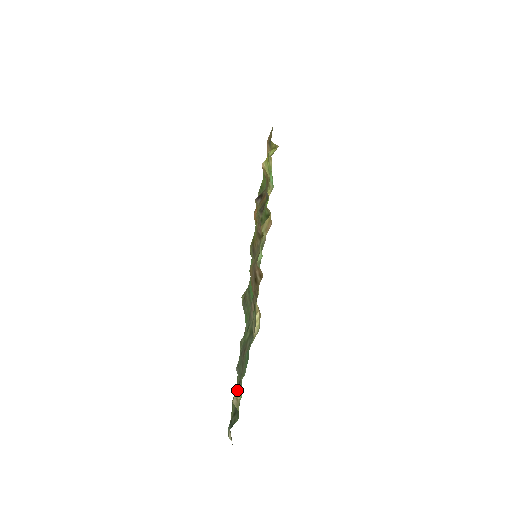
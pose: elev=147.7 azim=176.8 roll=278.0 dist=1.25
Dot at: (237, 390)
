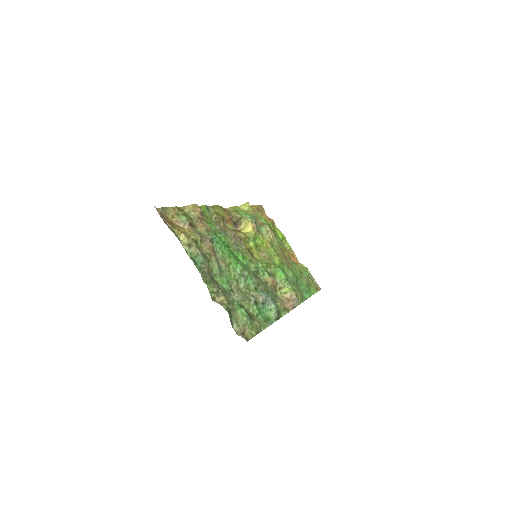
Dot at: (213, 293)
